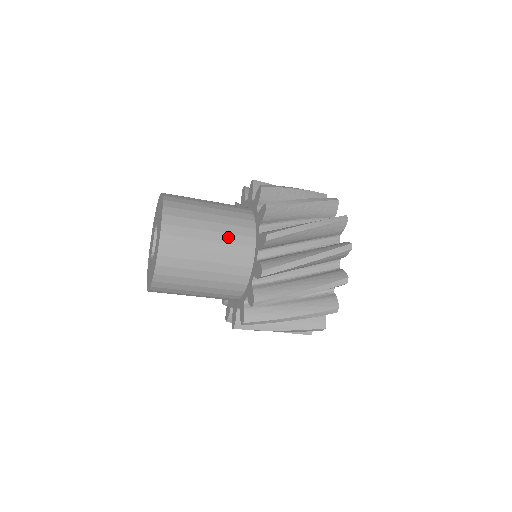
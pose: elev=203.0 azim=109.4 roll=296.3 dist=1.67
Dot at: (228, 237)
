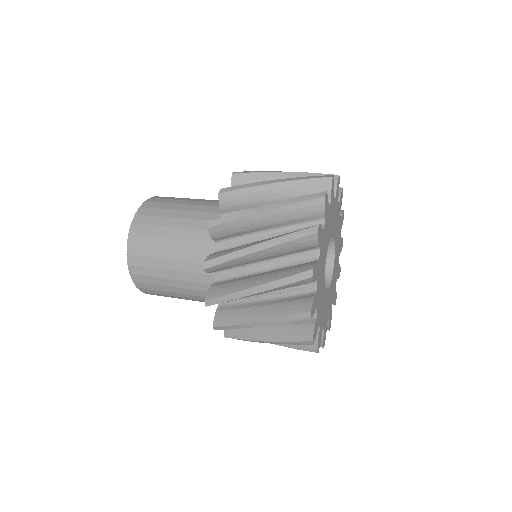
Dot at: (189, 254)
